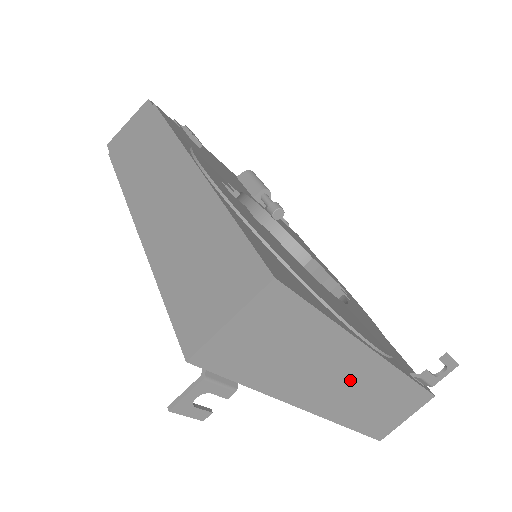
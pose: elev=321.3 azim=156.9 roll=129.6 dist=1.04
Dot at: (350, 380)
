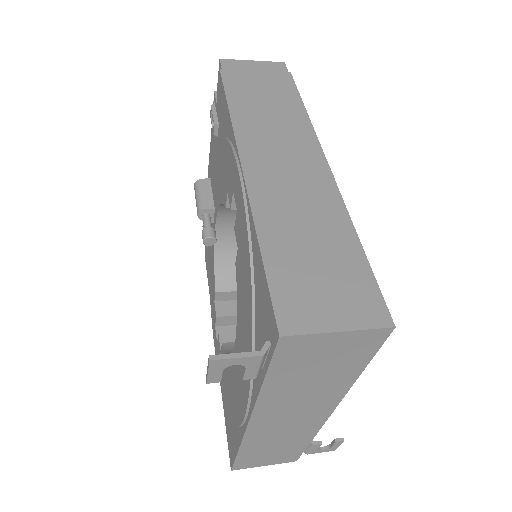
Dot at: (296, 419)
